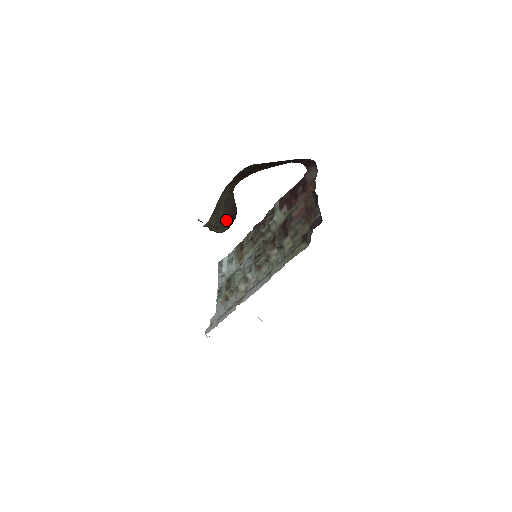
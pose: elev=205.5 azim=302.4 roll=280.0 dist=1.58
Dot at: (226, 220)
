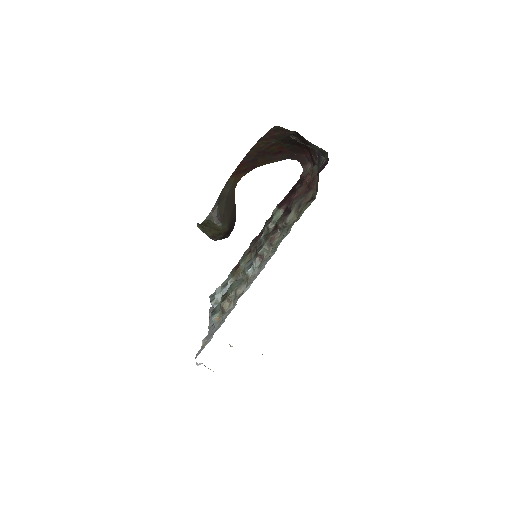
Dot at: (227, 217)
